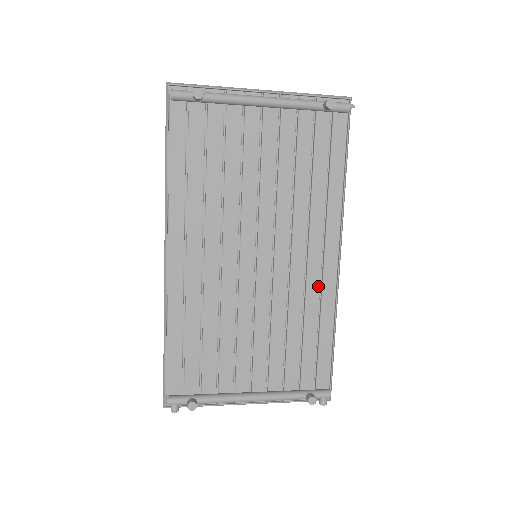
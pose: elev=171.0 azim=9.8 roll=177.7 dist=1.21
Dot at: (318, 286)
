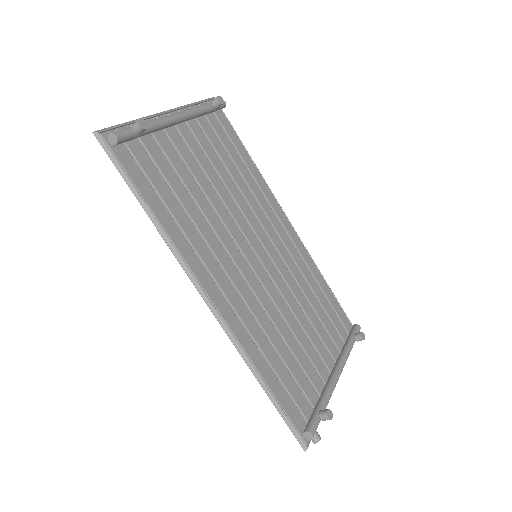
Dot at: (297, 253)
